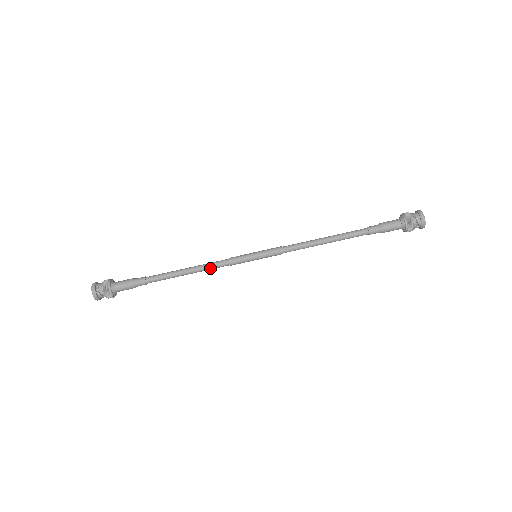
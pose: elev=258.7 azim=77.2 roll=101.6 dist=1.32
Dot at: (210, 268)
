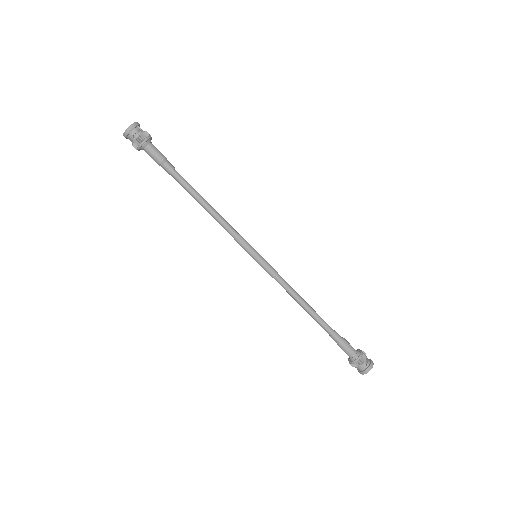
Dot at: (223, 221)
